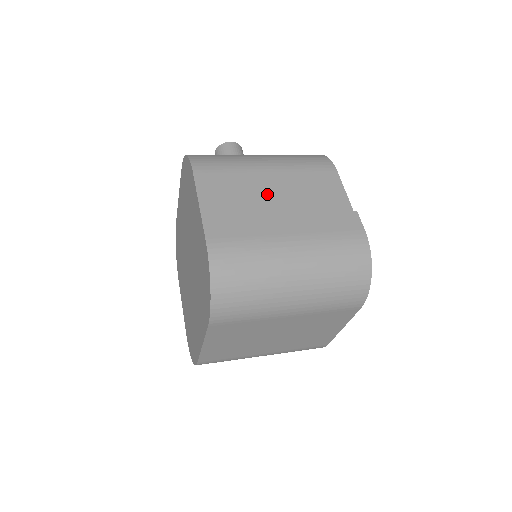
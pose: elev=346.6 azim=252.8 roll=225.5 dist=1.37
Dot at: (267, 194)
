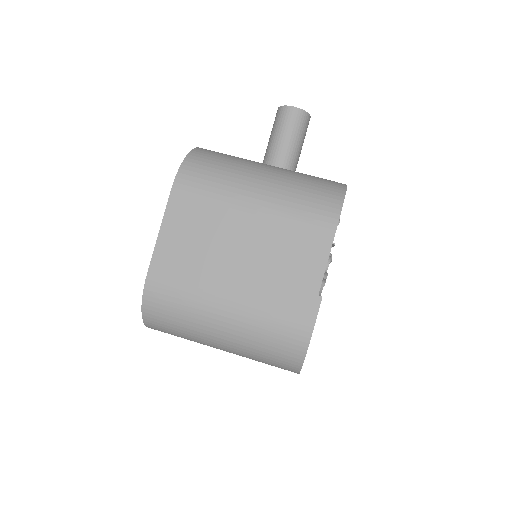
Dot at: (233, 242)
